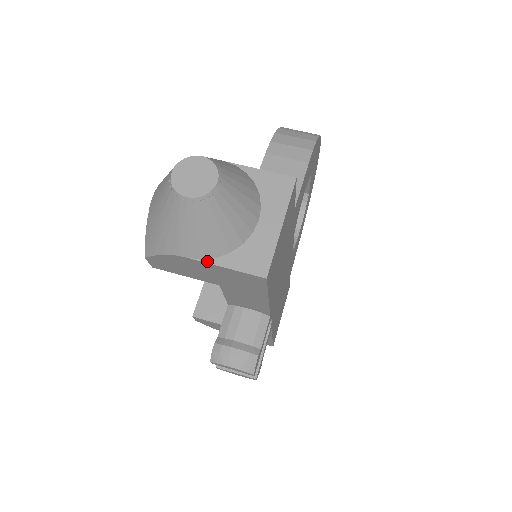
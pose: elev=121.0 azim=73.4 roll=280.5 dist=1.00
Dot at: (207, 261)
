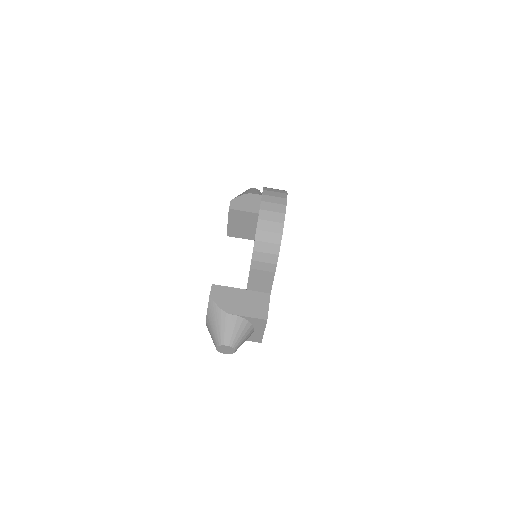
Dot at: occluded
